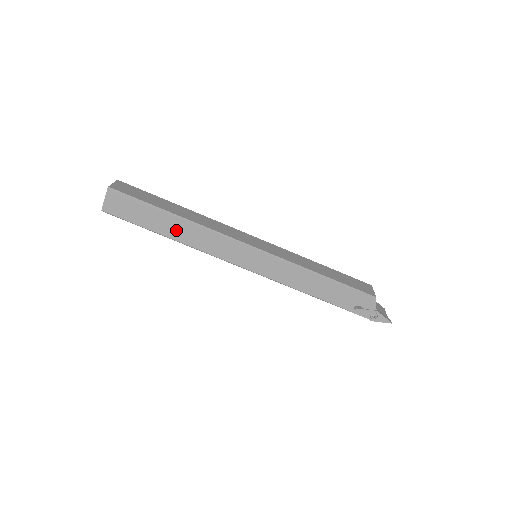
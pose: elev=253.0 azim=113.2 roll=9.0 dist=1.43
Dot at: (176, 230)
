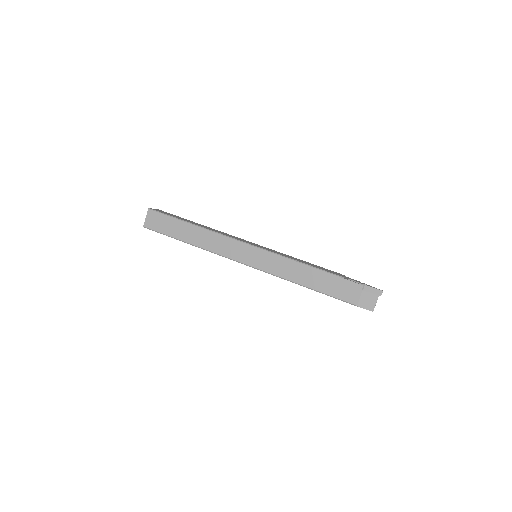
Dot at: occluded
